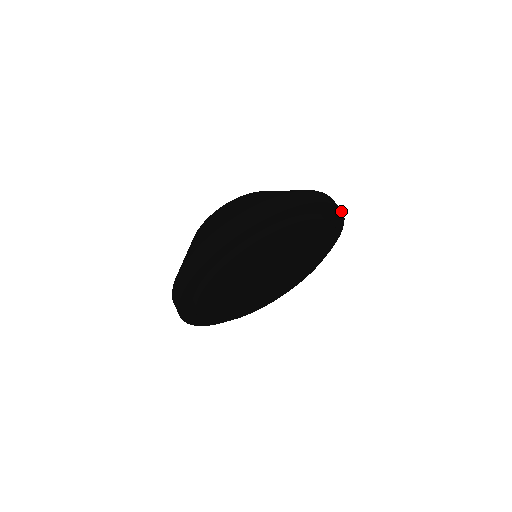
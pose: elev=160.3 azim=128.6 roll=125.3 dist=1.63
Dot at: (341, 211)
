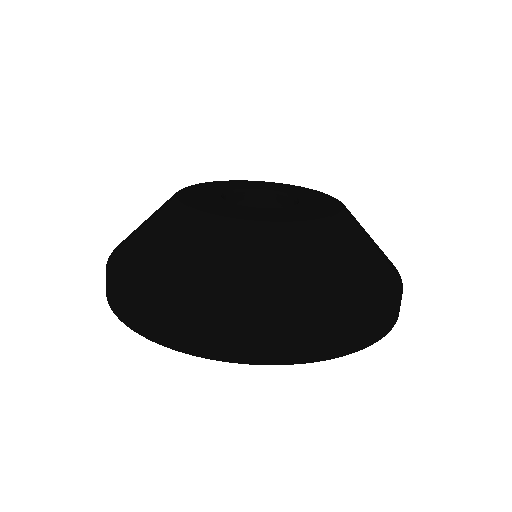
Dot at: (319, 359)
